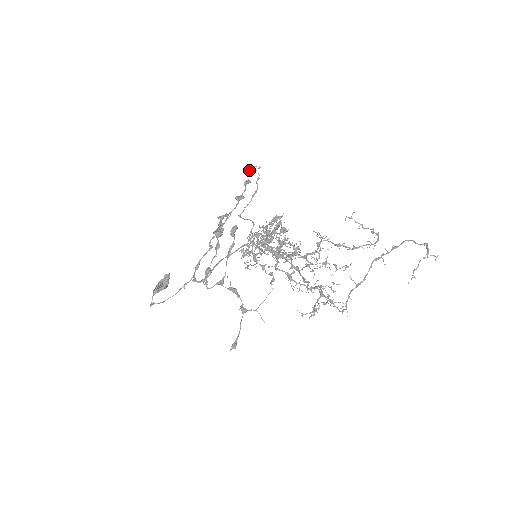
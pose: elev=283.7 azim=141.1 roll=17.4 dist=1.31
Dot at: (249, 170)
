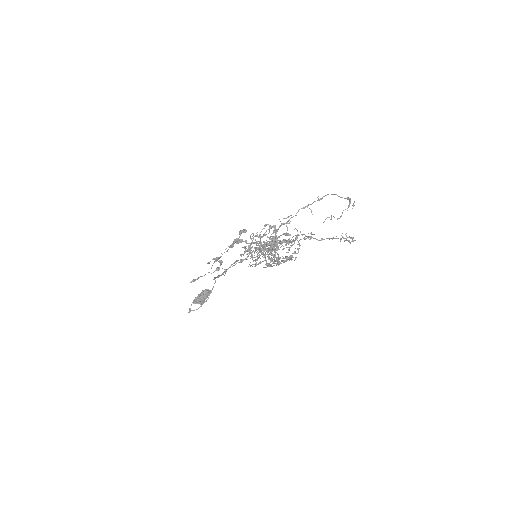
Dot at: (284, 218)
